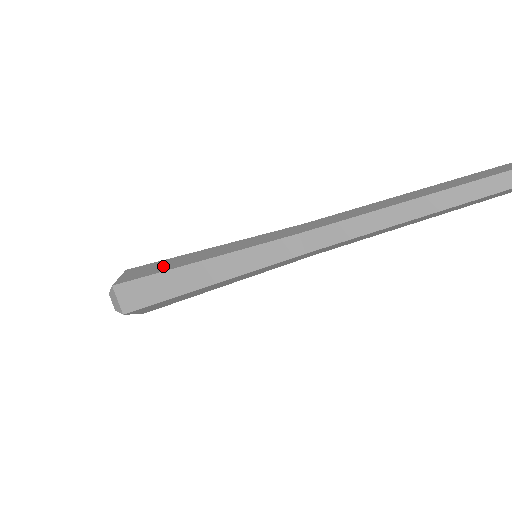
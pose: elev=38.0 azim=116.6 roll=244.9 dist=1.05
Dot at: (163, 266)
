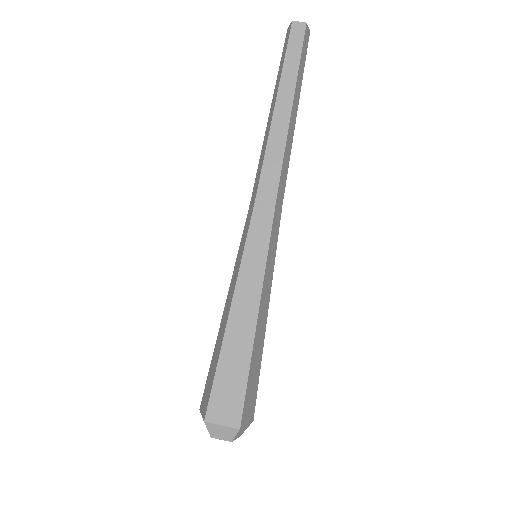
Dot at: (216, 354)
